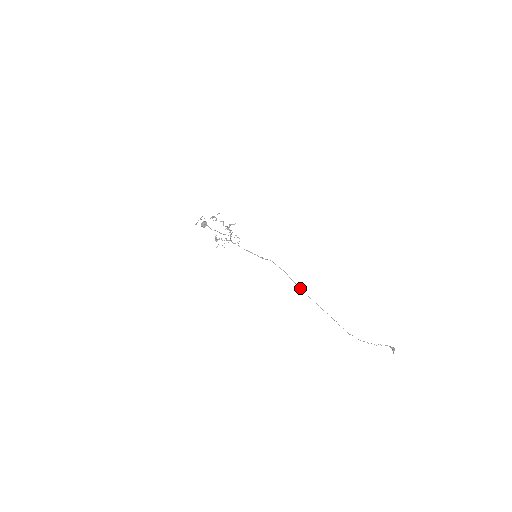
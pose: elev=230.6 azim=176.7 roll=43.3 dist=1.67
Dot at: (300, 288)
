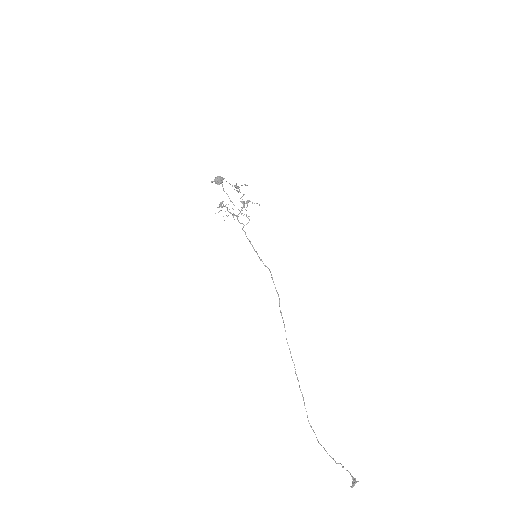
Dot at: occluded
